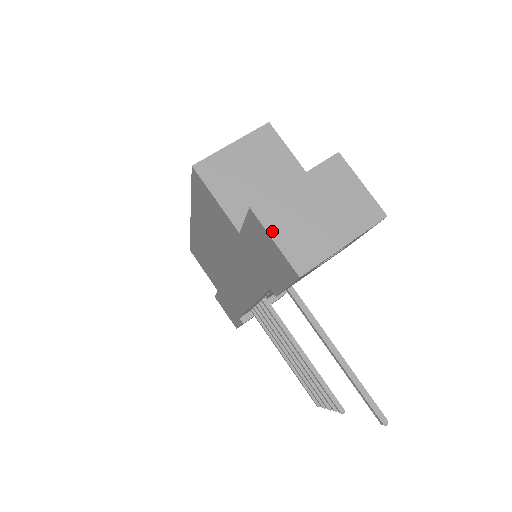
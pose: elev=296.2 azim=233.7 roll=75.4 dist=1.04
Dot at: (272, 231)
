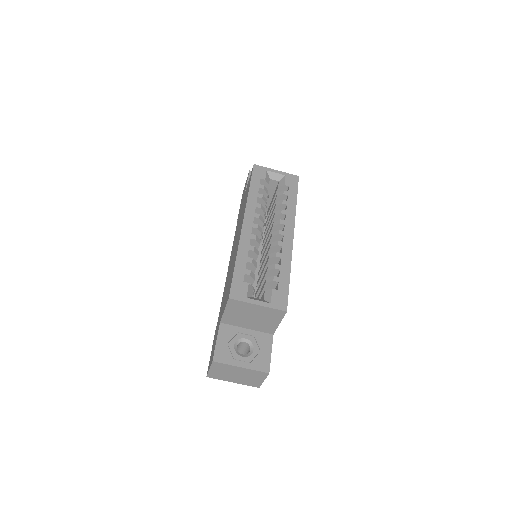
Dot at: (212, 368)
